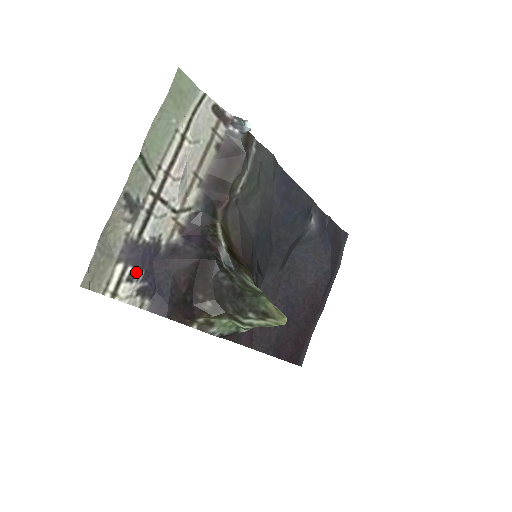
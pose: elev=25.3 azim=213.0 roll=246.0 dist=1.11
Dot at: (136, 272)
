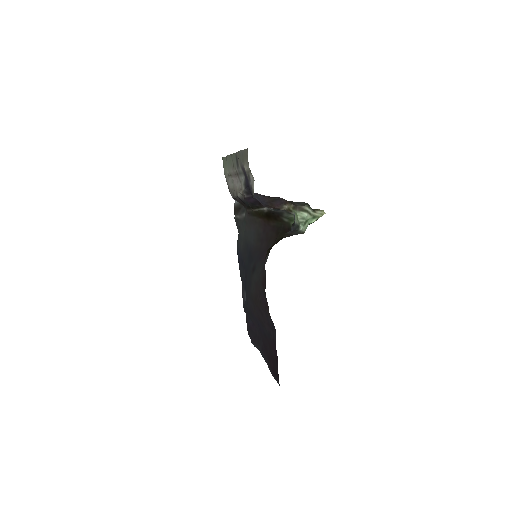
Dot at: (248, 179)
